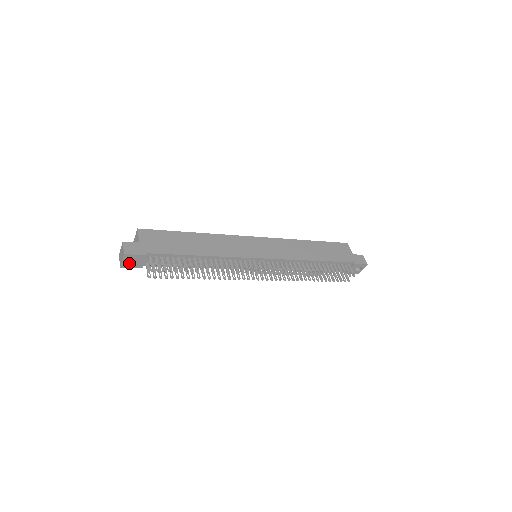
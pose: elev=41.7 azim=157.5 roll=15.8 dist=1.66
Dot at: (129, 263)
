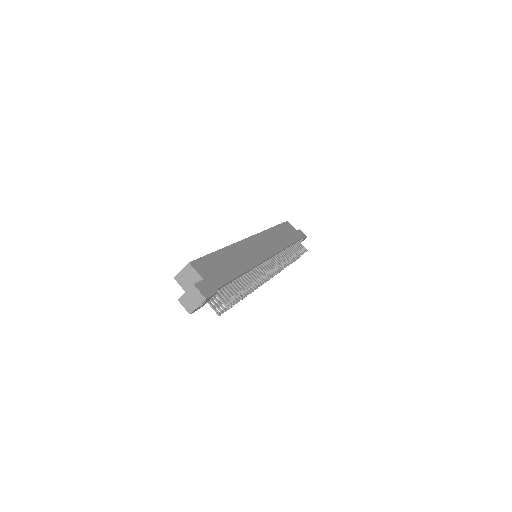
Dot at: occluded
